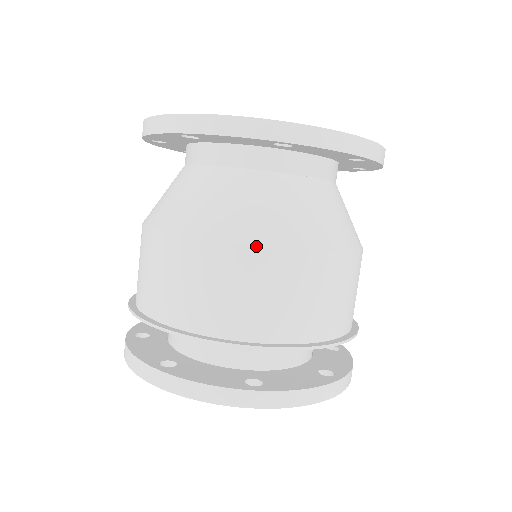
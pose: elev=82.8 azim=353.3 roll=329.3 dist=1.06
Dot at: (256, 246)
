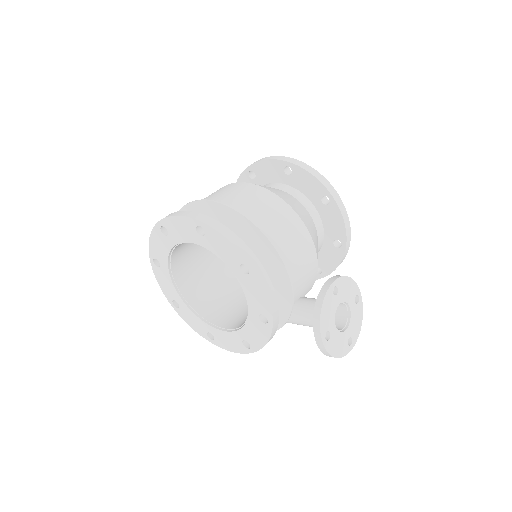
Dot at: occluded
